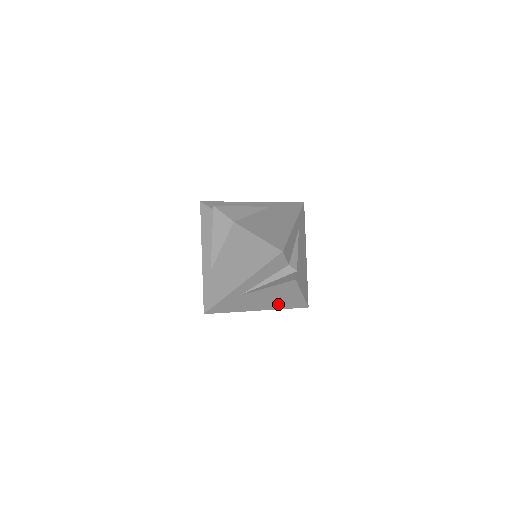
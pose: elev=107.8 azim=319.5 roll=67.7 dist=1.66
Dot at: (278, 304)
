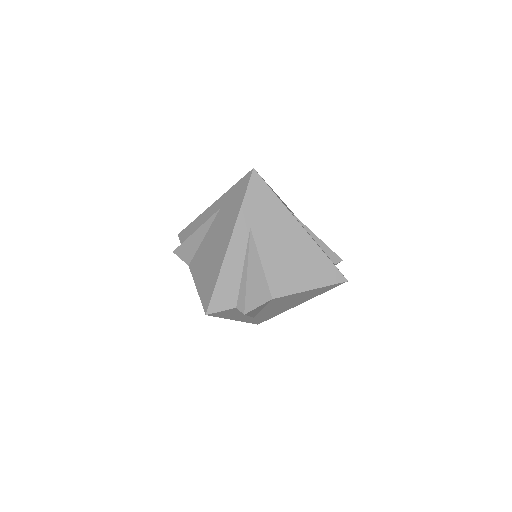
Dot at: occluded
